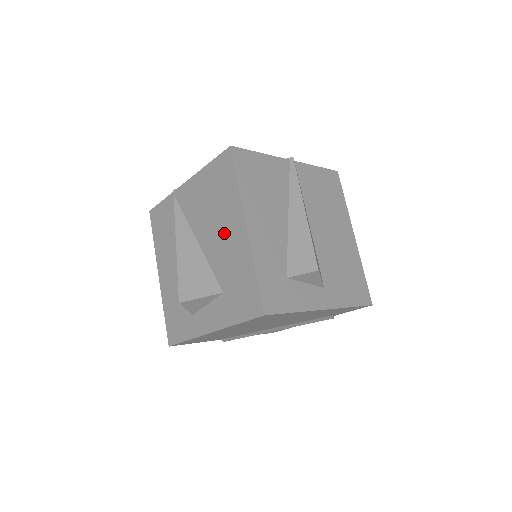
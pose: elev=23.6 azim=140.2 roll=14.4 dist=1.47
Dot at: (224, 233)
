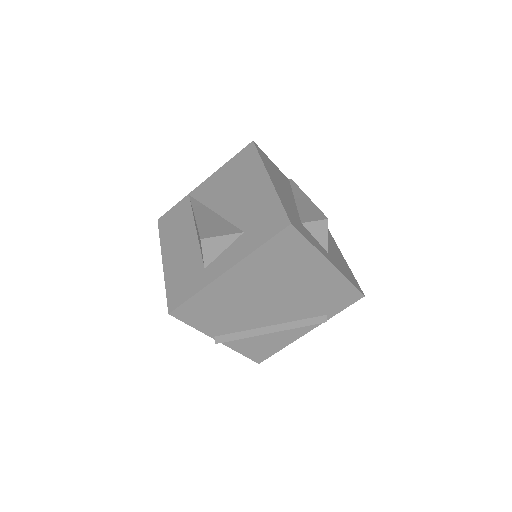
Dot at: (246, 192)
